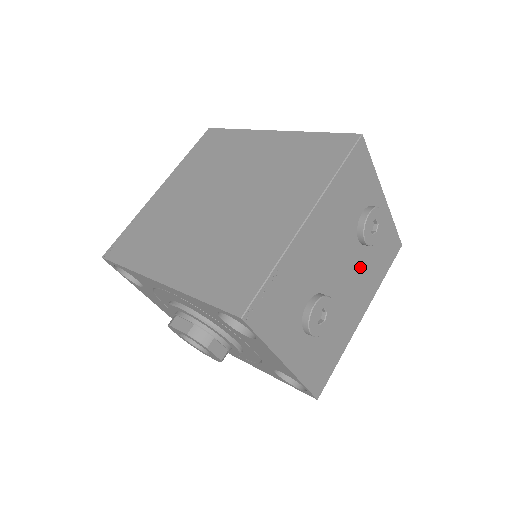
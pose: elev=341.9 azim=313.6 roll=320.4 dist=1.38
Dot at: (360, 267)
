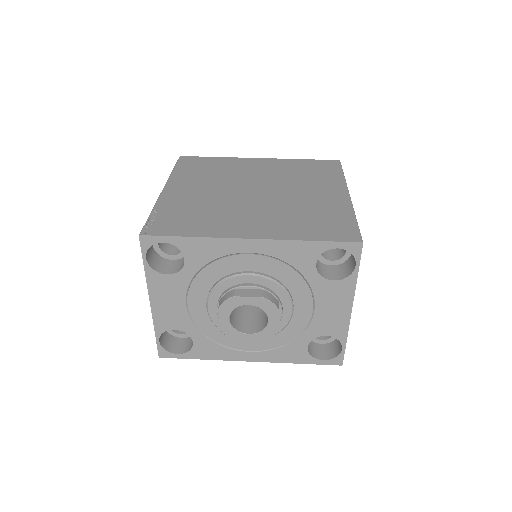
Dot at: occluded
